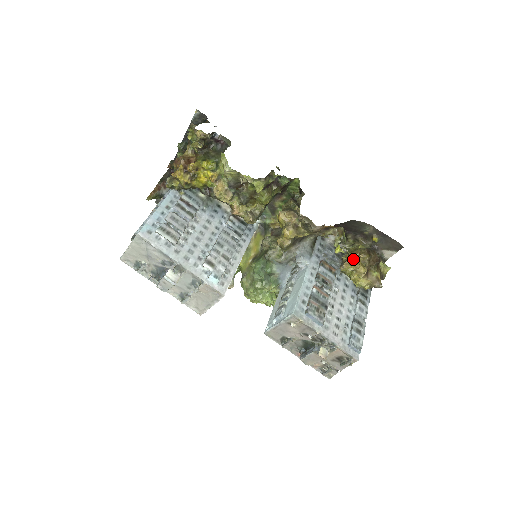
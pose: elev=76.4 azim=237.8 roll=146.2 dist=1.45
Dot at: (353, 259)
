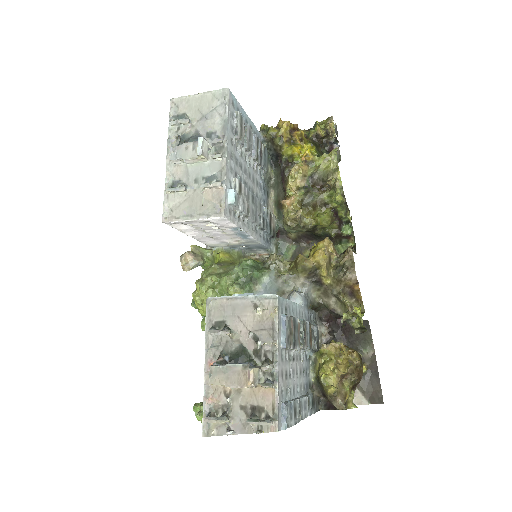
Dot at: (343, 350)
